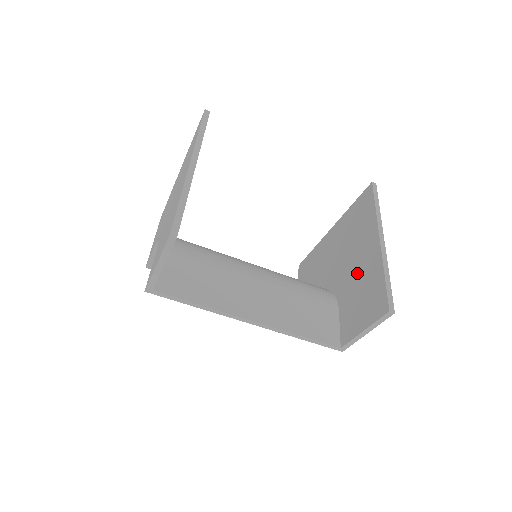
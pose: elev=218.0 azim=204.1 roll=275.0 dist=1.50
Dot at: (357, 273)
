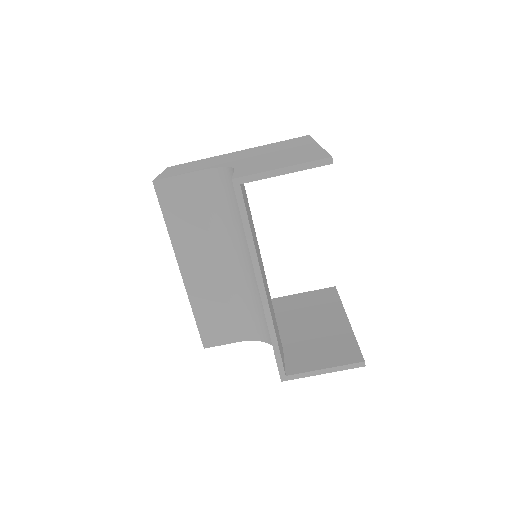
Dot at: (315, 331)
